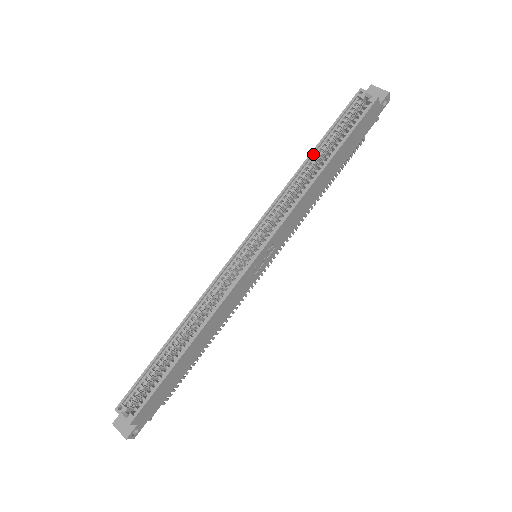
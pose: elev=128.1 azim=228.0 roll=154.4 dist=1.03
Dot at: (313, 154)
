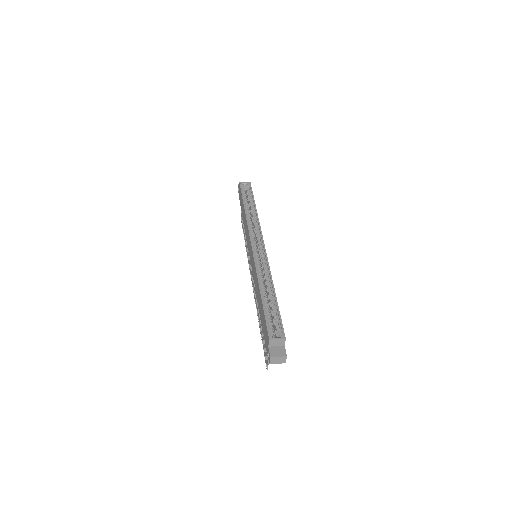
Dot at: (245, 207)
